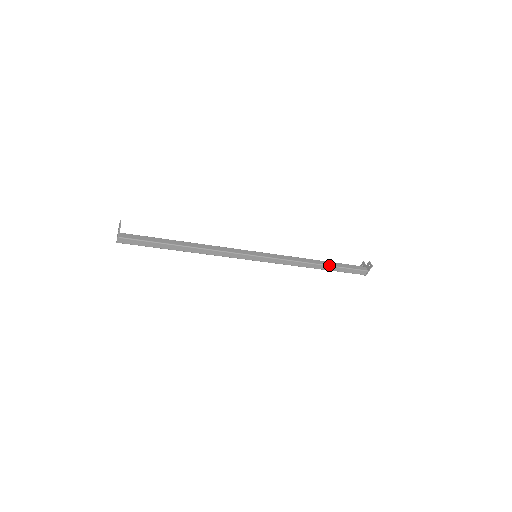
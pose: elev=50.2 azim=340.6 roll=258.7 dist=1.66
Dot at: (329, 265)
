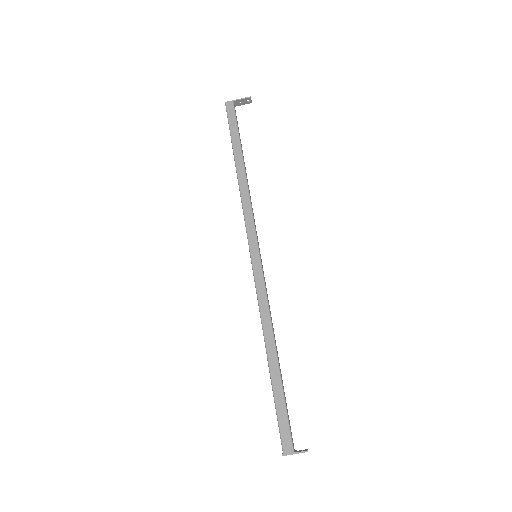
Dot at: occluded
